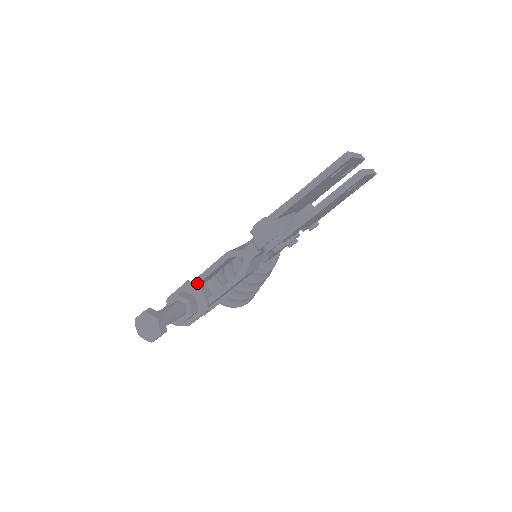
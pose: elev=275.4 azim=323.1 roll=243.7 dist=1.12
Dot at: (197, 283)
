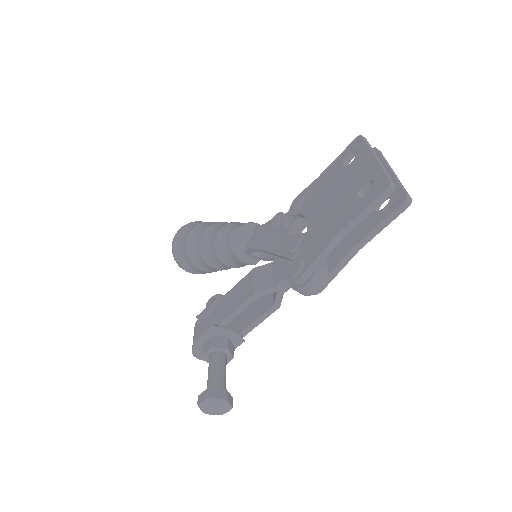
Dot at: (225, 325)
